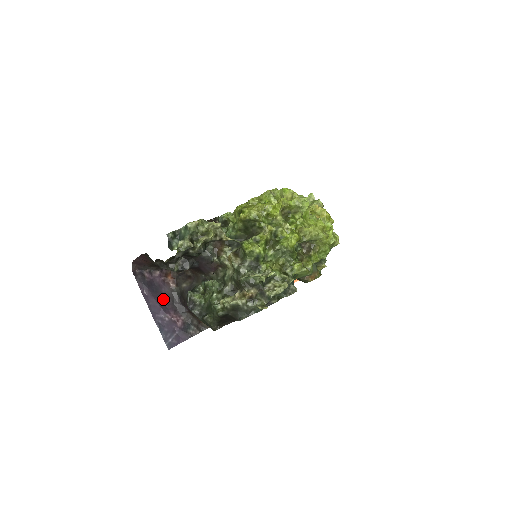
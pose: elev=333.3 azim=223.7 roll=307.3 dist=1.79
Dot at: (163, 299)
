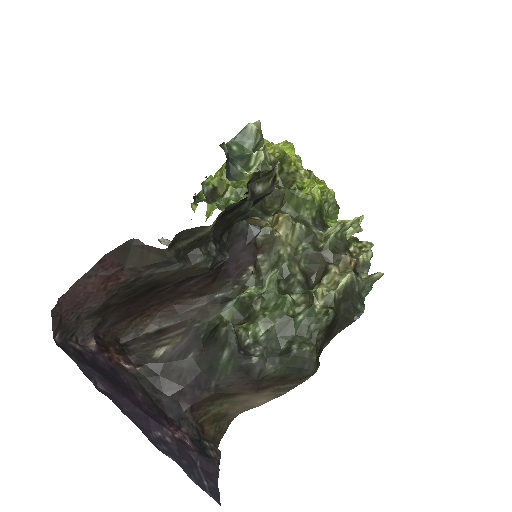
Dot at: (135, 398)
